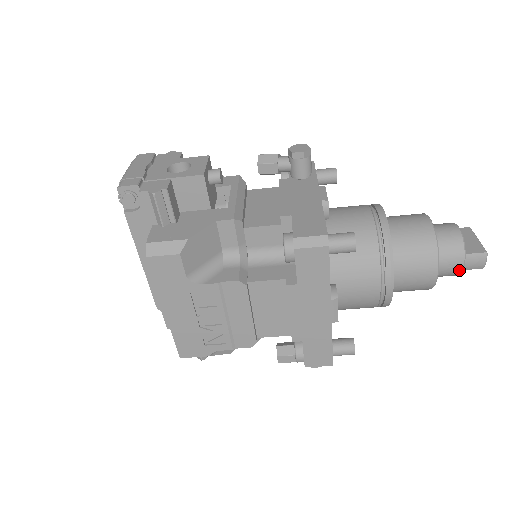
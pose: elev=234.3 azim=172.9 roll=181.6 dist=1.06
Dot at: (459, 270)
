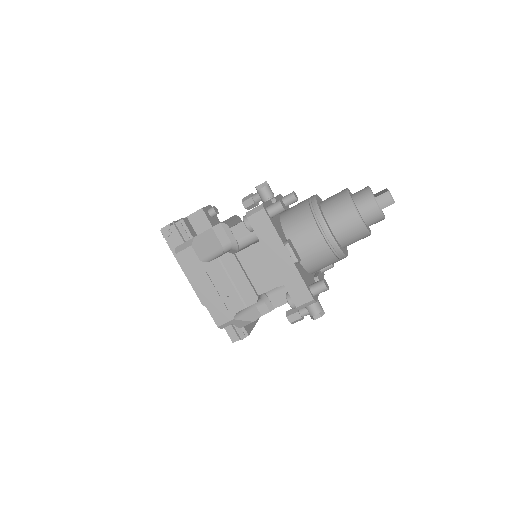
Dot at: (377, 210)
